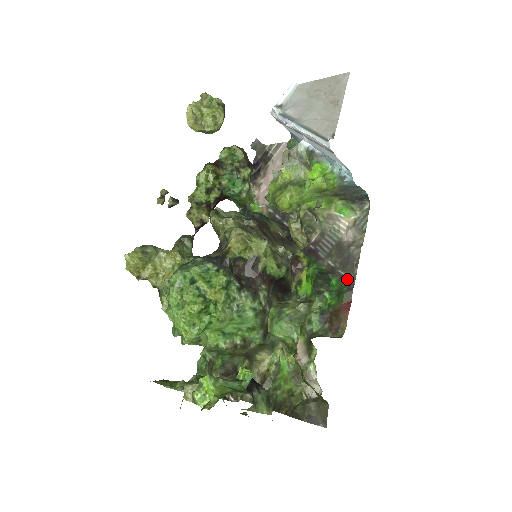
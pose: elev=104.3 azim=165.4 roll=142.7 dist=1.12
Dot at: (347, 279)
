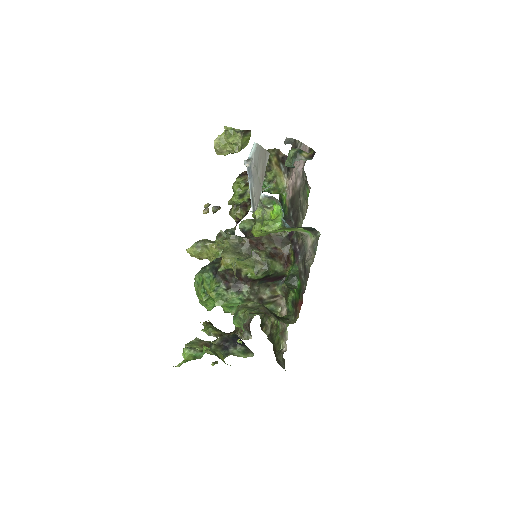
Dot at: (303, 285)
